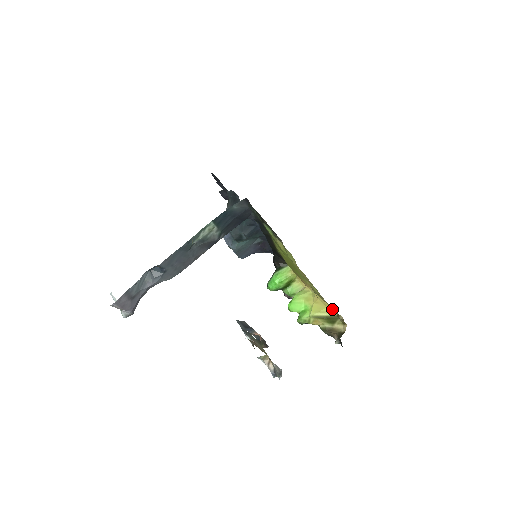
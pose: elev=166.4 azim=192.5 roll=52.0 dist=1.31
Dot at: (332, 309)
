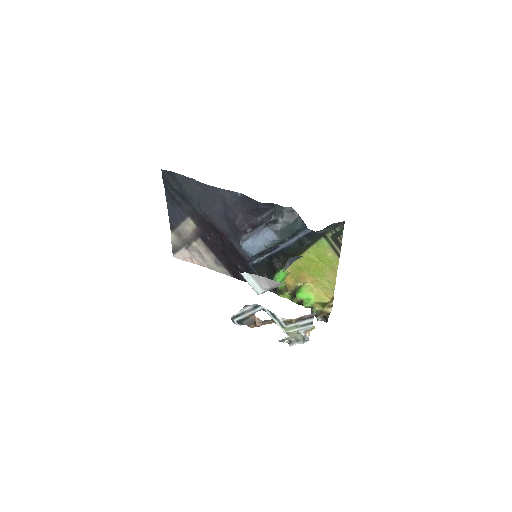
Dot at: (327, 298)
